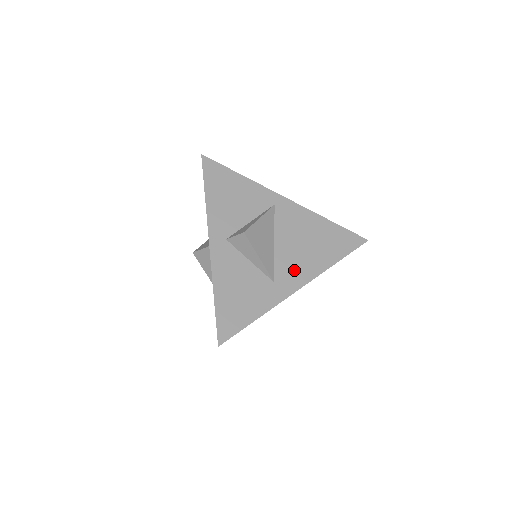
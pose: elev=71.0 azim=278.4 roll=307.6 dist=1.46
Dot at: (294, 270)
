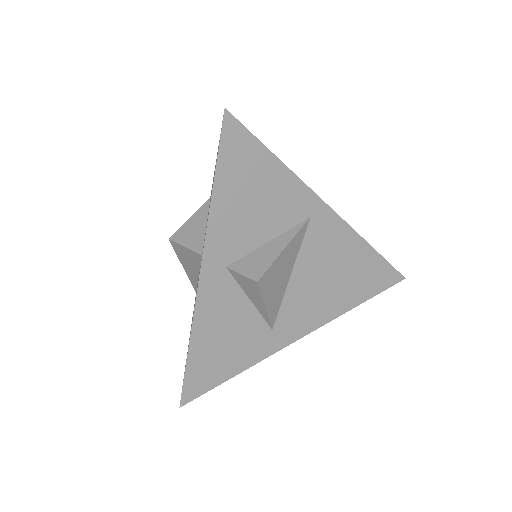
Dot at: (302, 314)
